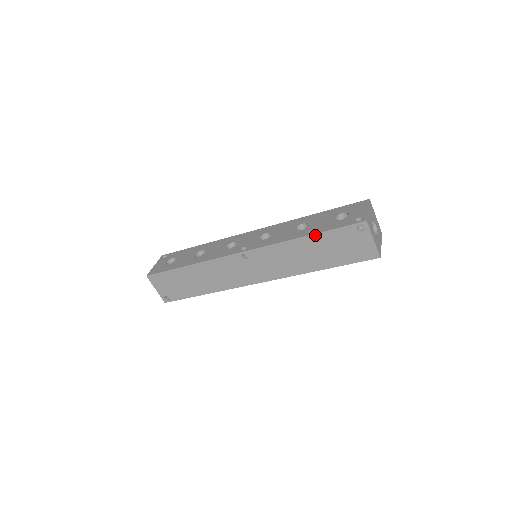
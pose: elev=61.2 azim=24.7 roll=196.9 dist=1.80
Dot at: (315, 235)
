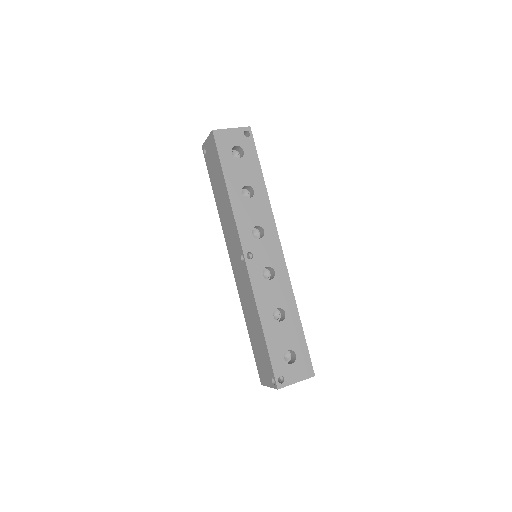
Dot at: (264, 337)
